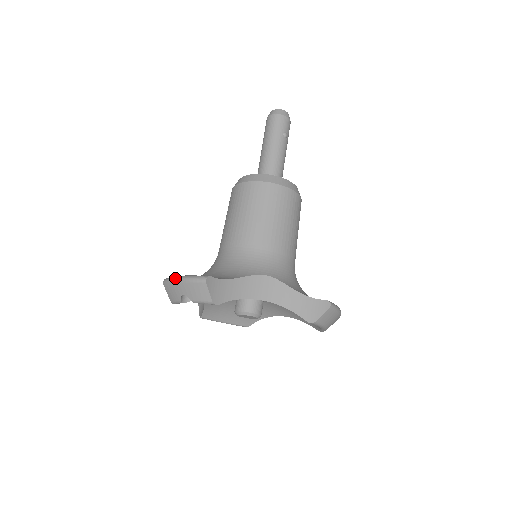
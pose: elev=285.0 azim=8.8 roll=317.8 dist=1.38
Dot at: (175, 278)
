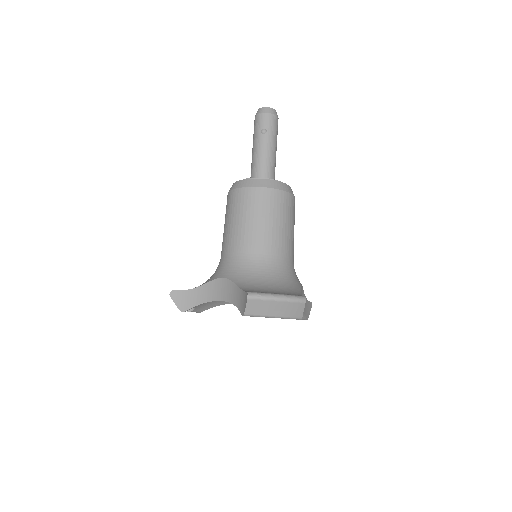
Dot at: occluded
